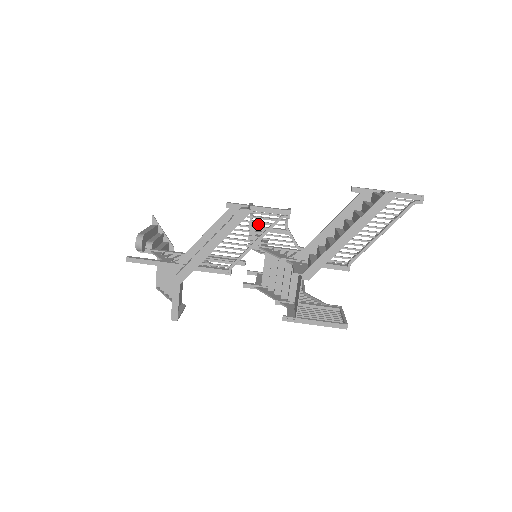
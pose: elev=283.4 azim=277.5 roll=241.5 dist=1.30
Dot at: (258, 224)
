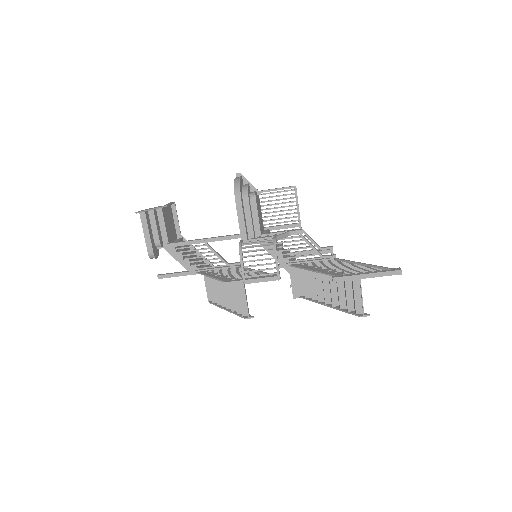
Dot at: (240, 193)
